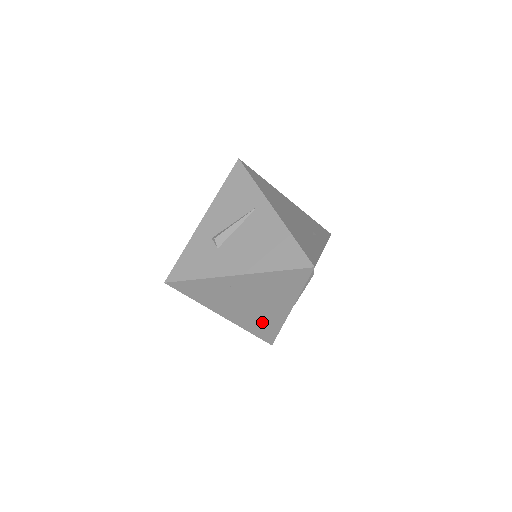
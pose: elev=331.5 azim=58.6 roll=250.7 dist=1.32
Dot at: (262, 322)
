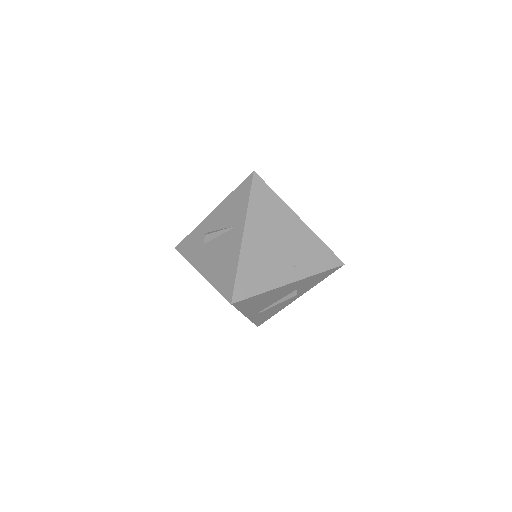
Dot at: occluded
